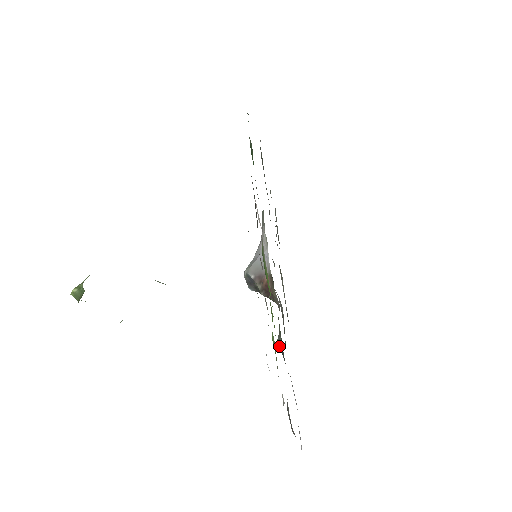
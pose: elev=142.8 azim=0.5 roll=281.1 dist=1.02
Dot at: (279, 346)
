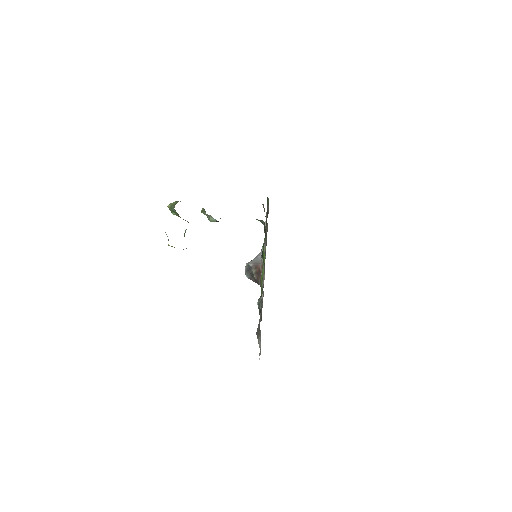
Dot at: (258, 303)
